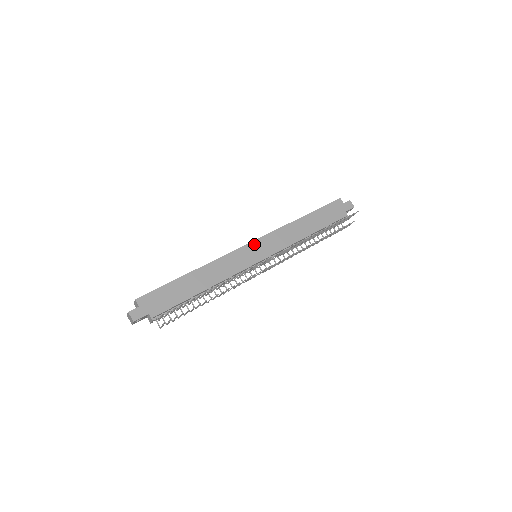
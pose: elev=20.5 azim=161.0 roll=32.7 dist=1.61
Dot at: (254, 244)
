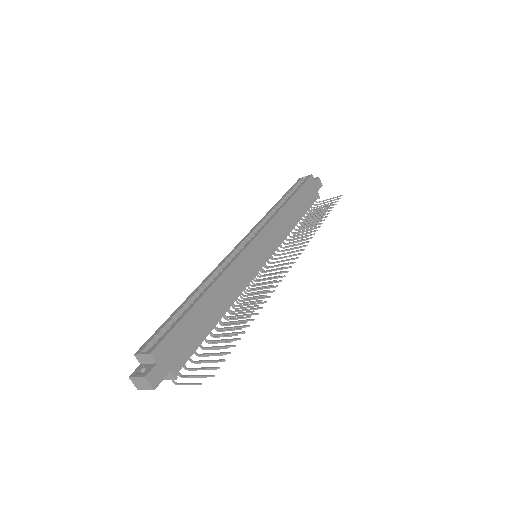
Dot at: (257, 241)
